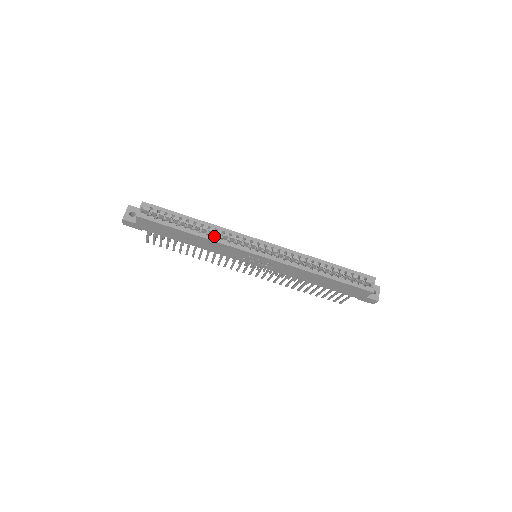
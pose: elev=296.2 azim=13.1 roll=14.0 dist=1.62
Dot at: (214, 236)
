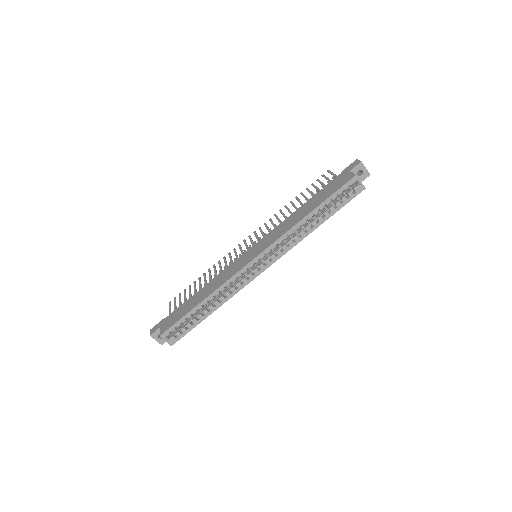
Dot at: (221, 291)
